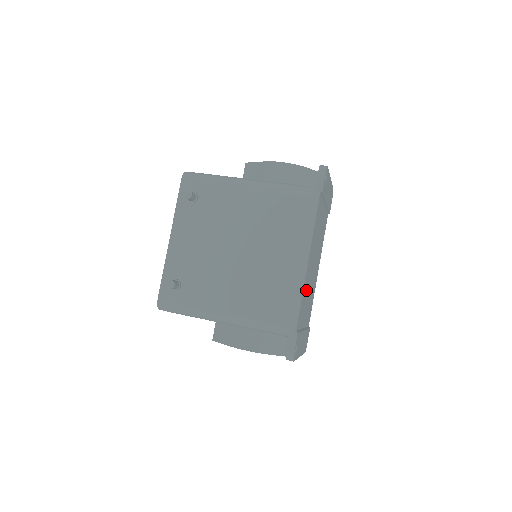
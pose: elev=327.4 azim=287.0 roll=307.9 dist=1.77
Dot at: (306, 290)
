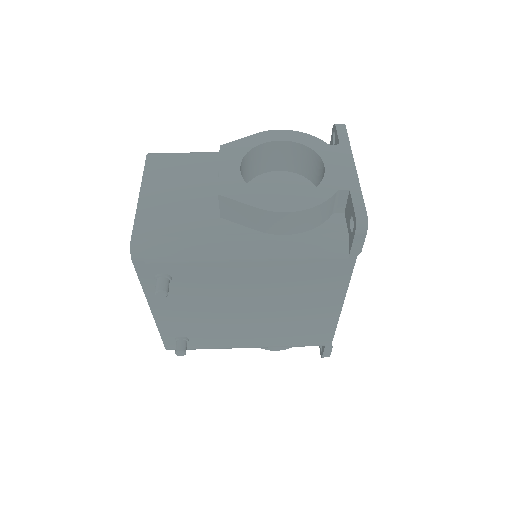
Dot at: occluded
